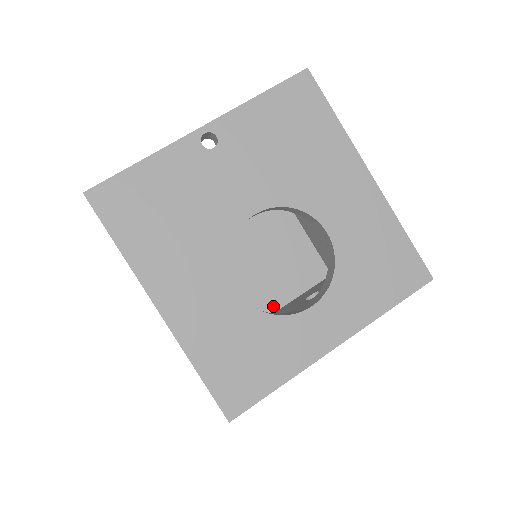
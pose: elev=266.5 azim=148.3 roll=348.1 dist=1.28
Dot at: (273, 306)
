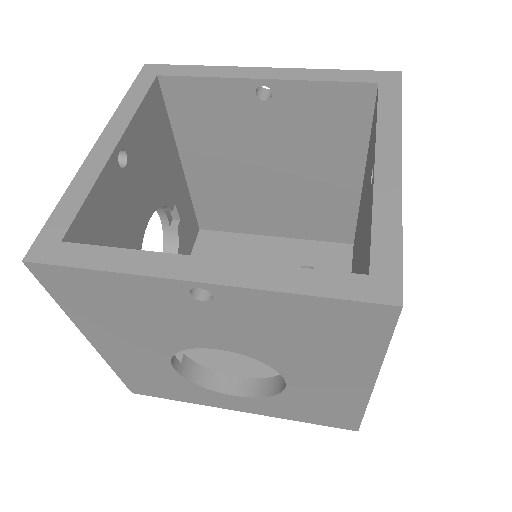
Dot at: (276, 232)
